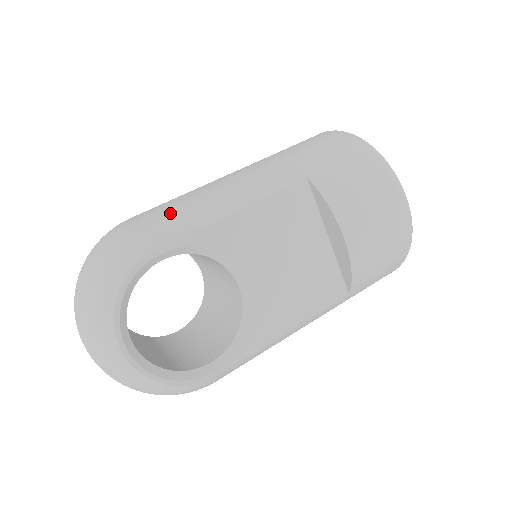
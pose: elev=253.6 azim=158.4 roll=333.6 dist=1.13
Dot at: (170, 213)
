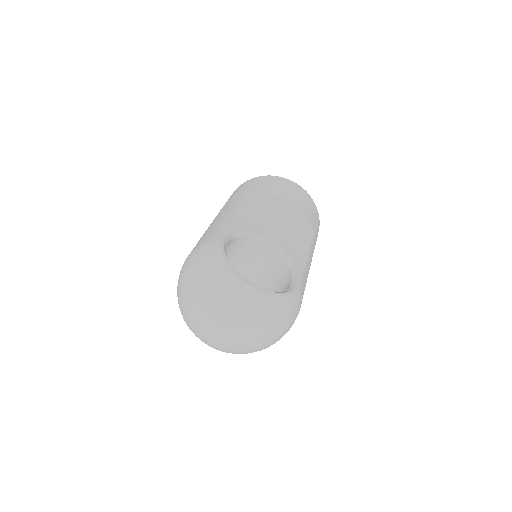
Dot at: (208, 234)
